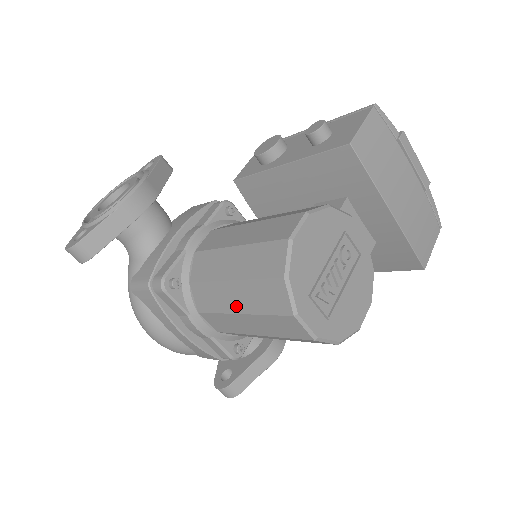
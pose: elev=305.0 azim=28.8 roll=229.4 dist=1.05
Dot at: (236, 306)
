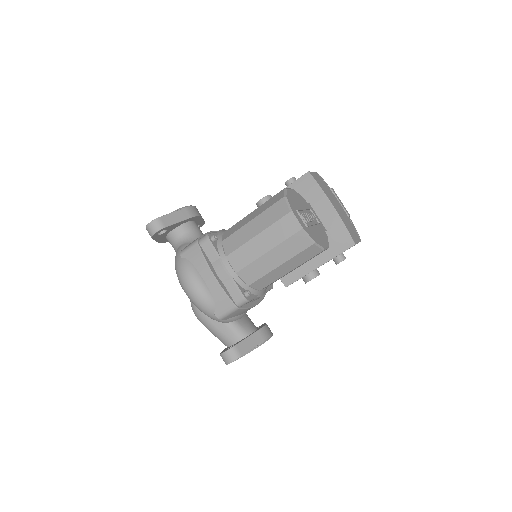
Dot at: (254, 232)
